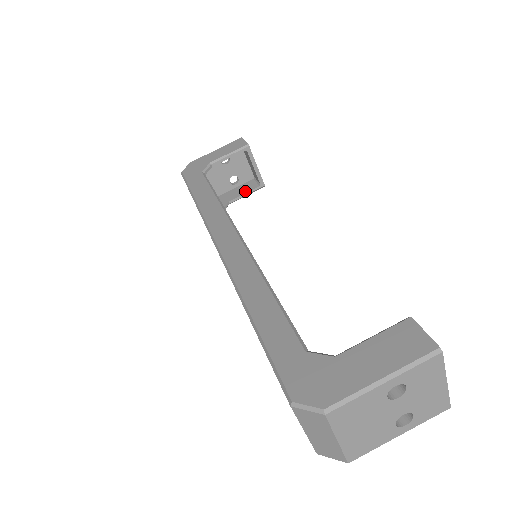
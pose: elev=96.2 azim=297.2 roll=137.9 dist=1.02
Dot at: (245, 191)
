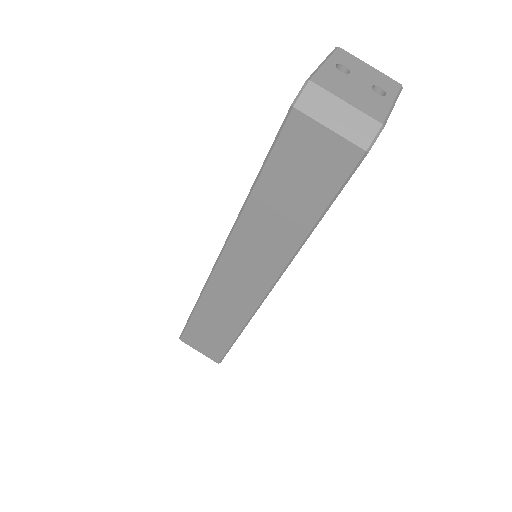
Dot at: occluded
